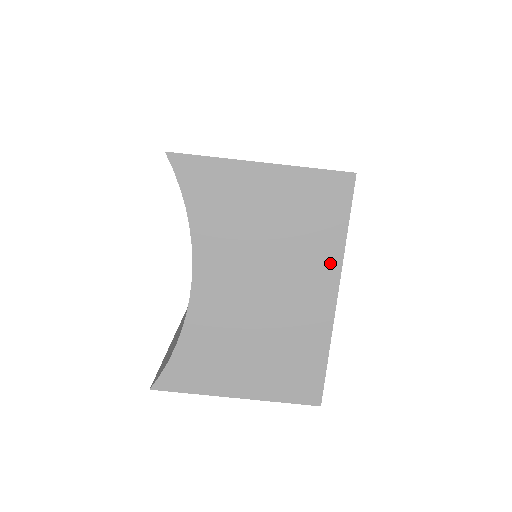
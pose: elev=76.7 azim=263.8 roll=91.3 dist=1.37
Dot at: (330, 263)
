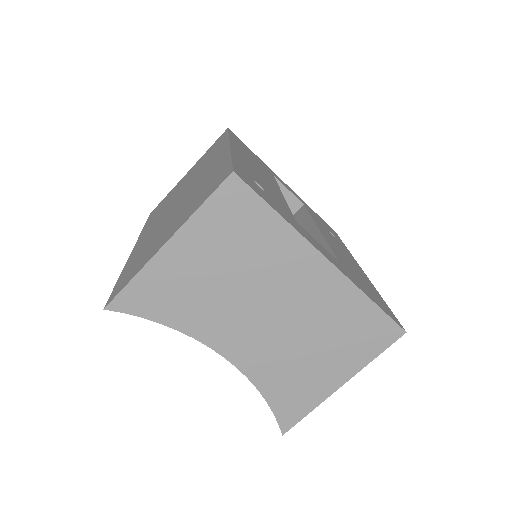
Dot at: (294, 246)
